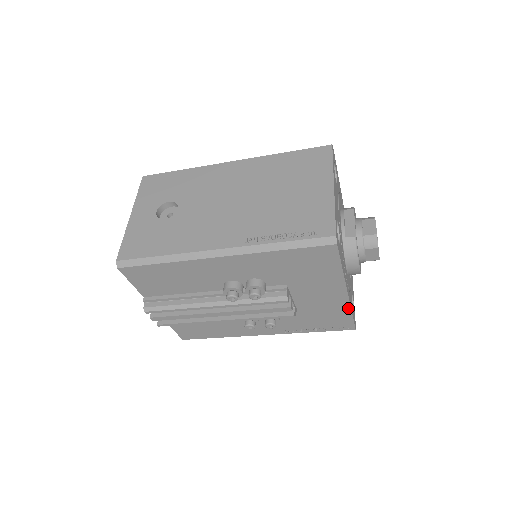
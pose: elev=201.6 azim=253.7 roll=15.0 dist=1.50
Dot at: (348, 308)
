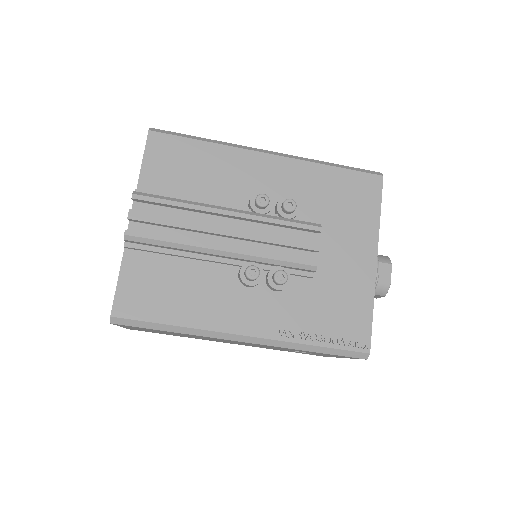
Dot at: (371, 295)
